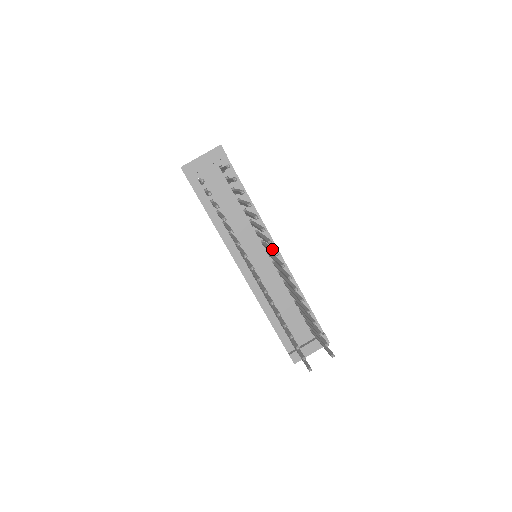
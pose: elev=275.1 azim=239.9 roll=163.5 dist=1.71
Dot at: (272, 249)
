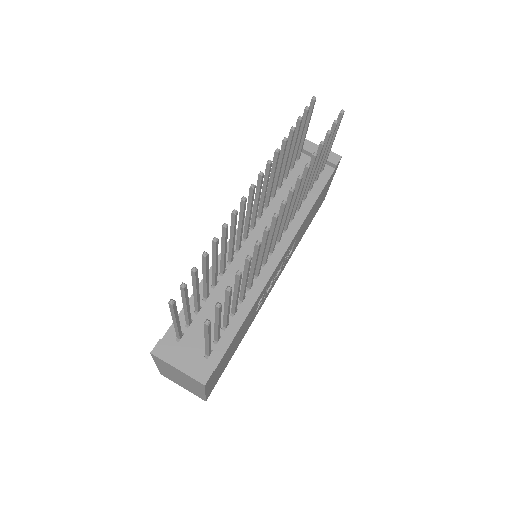
Dot at: (290, 203)
